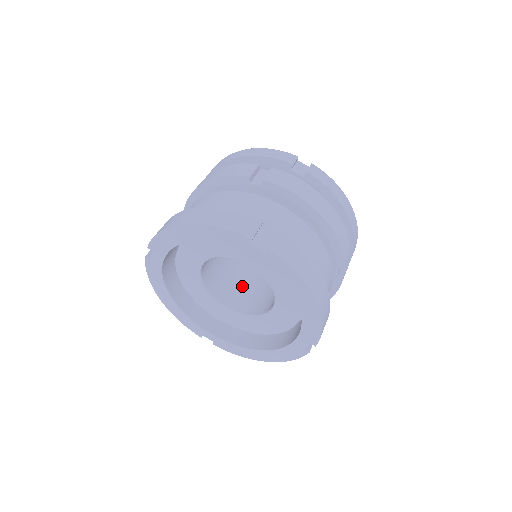
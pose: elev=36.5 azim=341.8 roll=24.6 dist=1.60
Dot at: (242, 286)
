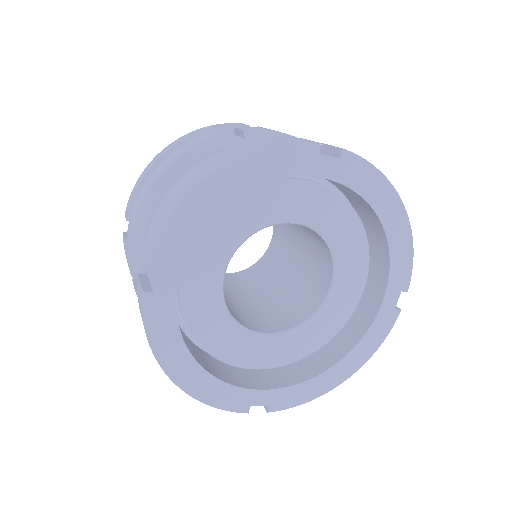
Dot at: (254, 311)
